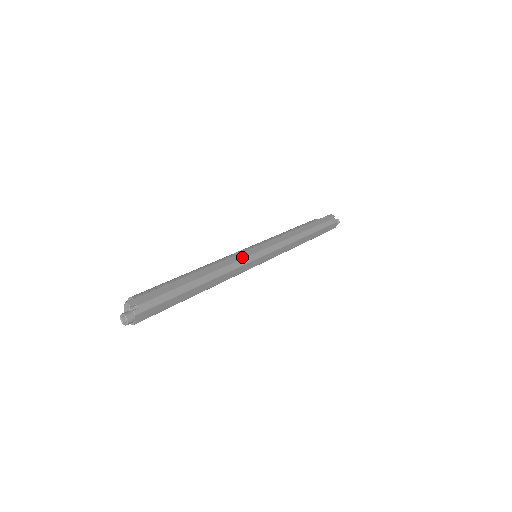
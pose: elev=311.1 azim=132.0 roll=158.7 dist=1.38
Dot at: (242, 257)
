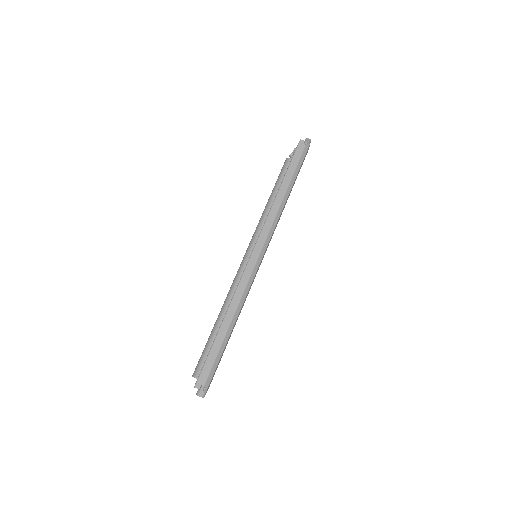
Dot at: (248, 276)
